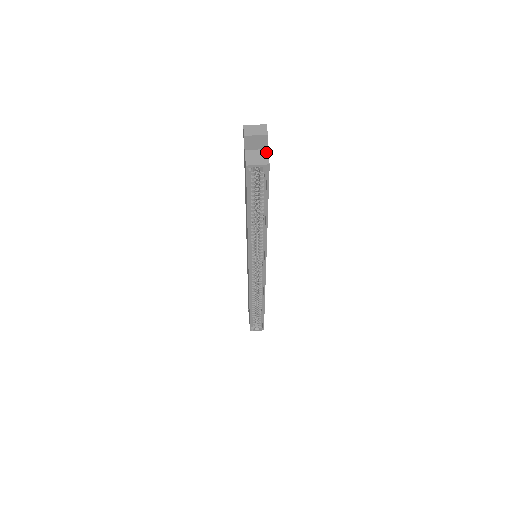
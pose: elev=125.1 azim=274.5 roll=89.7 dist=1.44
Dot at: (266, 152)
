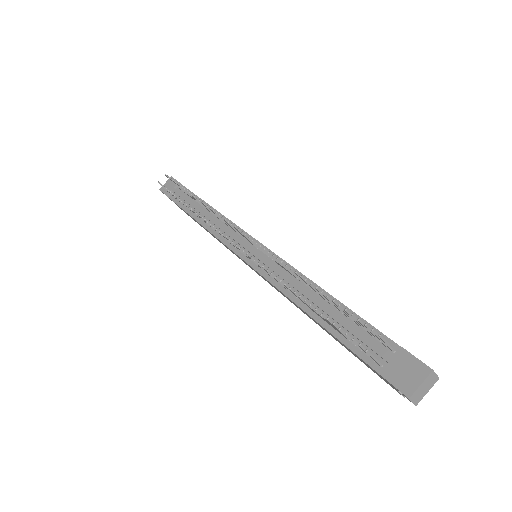
Dot at: occluded
